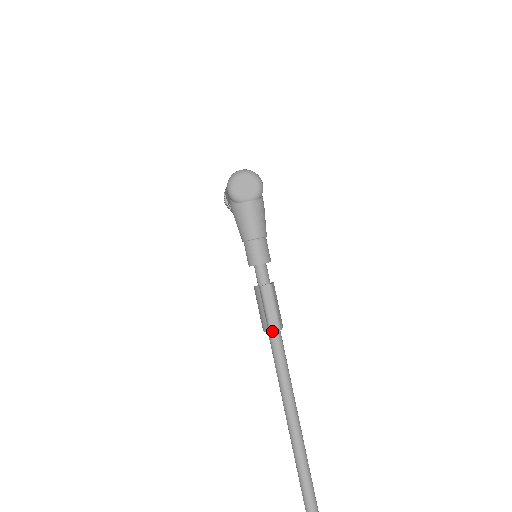
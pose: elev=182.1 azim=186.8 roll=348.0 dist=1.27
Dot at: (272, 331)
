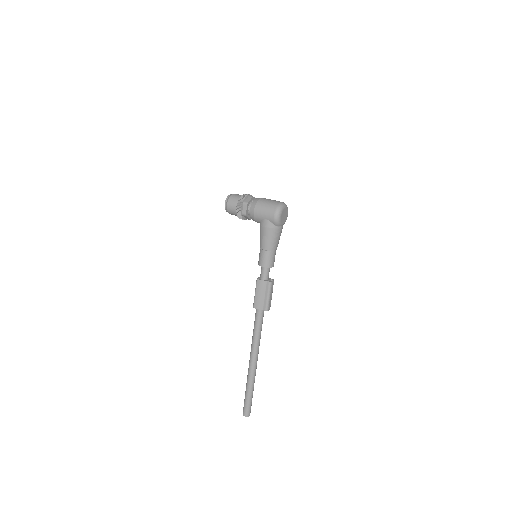
Dot at: (268, 310)
